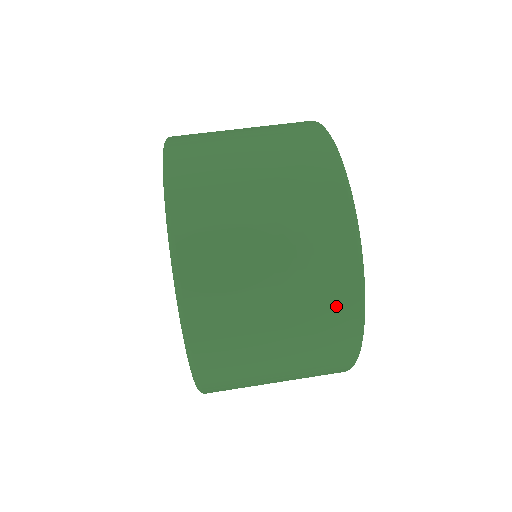
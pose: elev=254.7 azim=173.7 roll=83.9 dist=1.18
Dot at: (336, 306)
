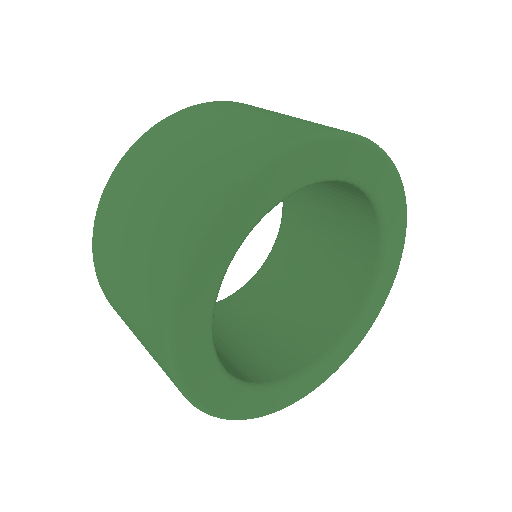
Dot at: (196, 199)
